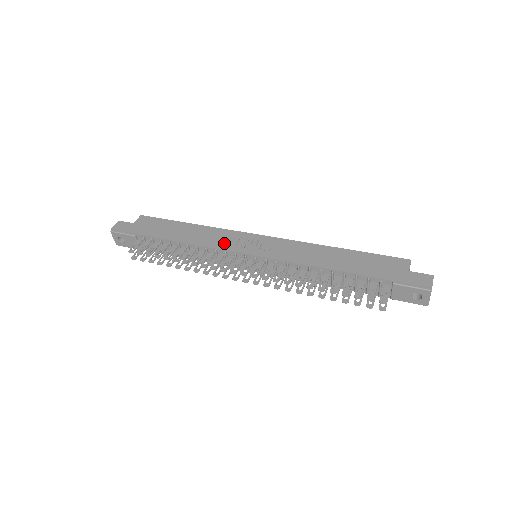
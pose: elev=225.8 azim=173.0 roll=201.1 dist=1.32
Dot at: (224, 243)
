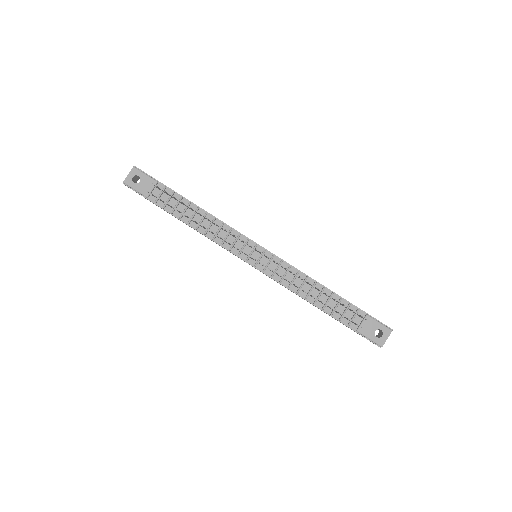
Dot at: occluded
